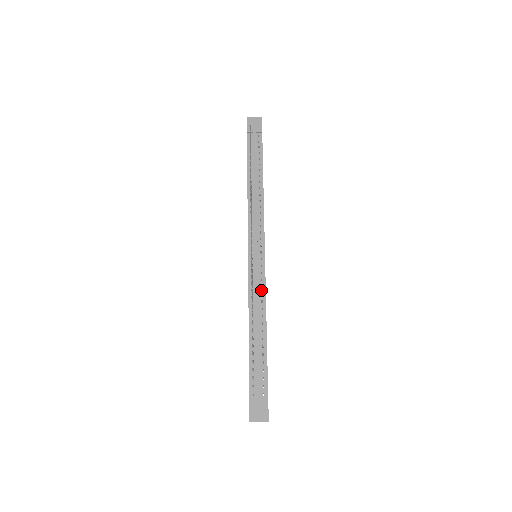
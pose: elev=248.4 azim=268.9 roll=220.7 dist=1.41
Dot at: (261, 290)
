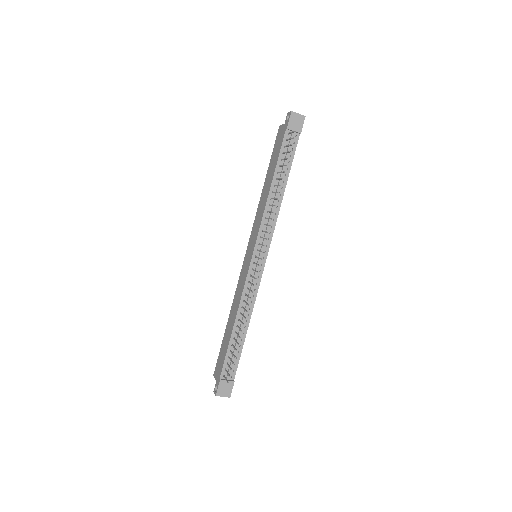
Dot at: (254, 292)
